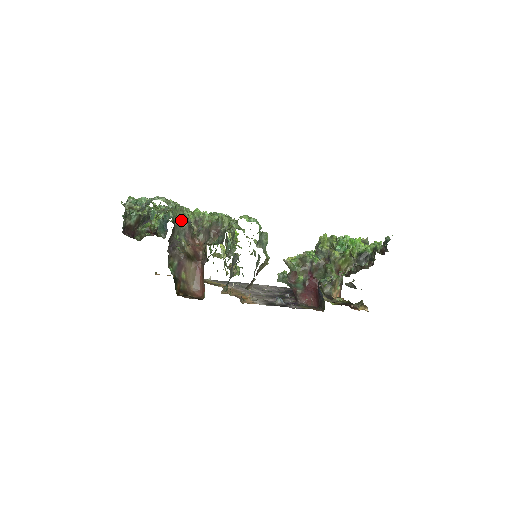
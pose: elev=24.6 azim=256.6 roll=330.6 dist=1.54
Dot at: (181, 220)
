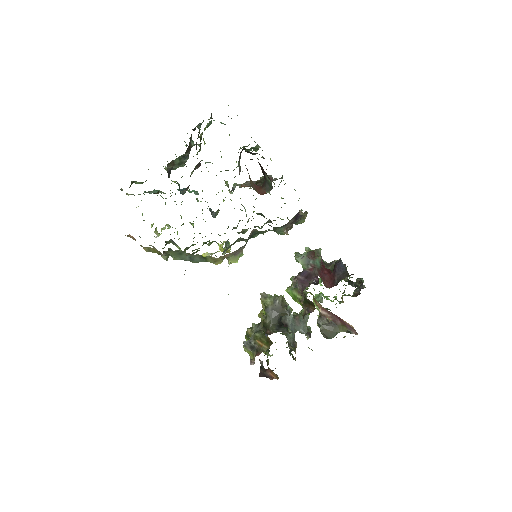
Dot at: (238, 161)
